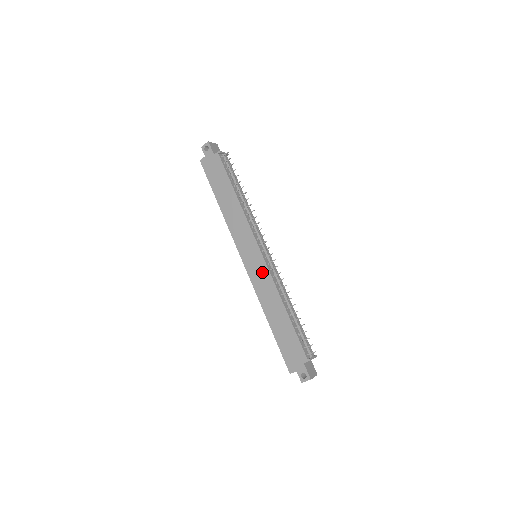
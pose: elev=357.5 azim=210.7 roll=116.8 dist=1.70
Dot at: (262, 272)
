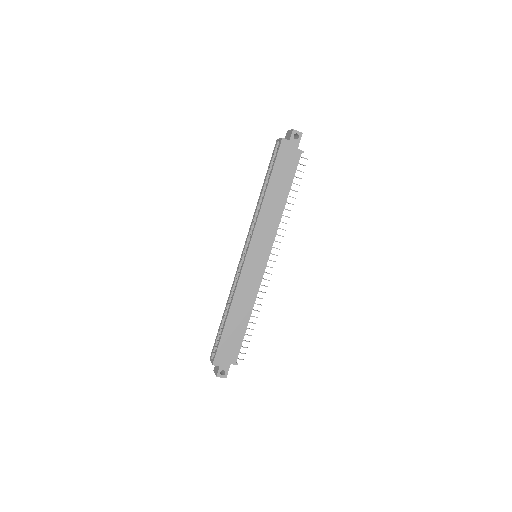
Dot at: (256, 276)
